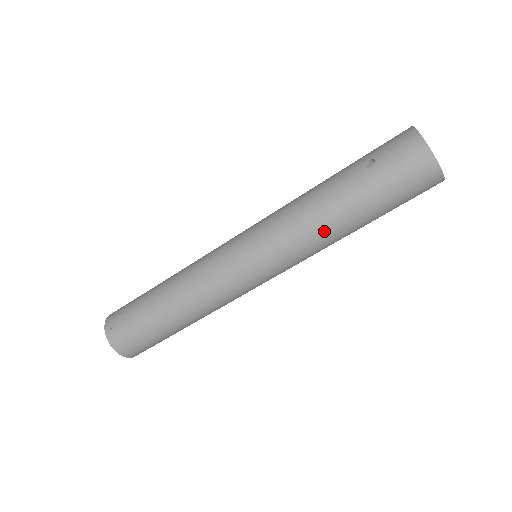
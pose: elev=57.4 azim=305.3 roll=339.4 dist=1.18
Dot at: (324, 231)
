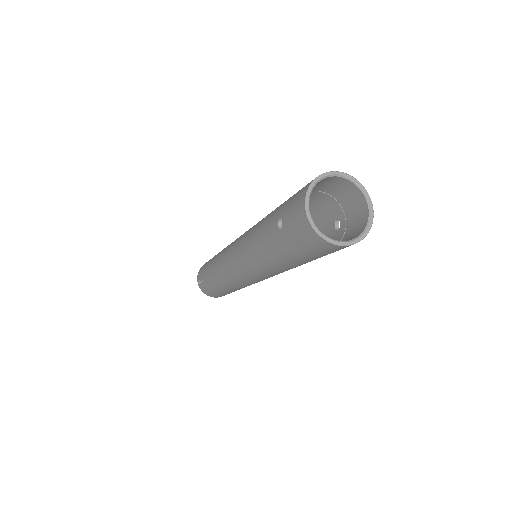
Dot at: (274, 268)
